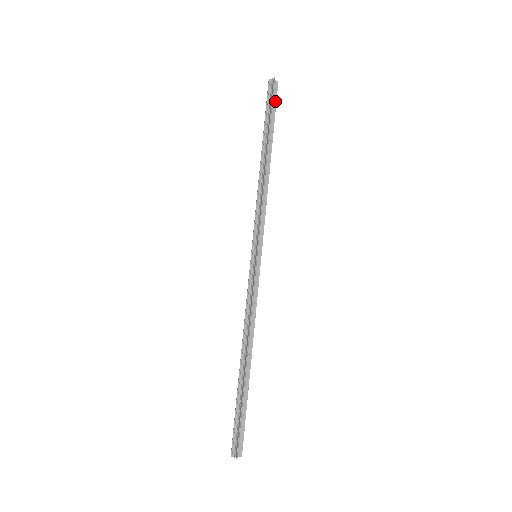
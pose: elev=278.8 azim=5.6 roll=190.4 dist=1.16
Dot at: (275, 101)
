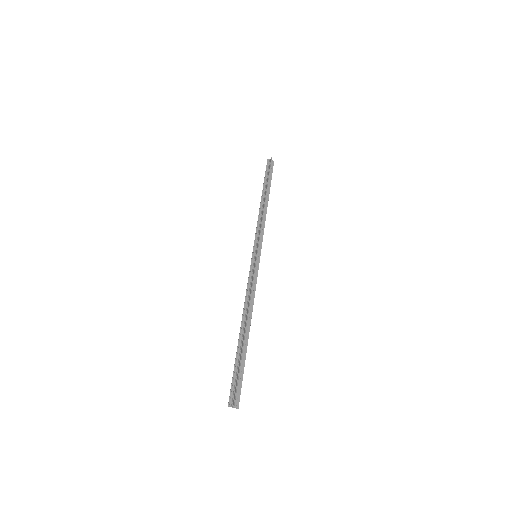
Dot at: (272, 171)
